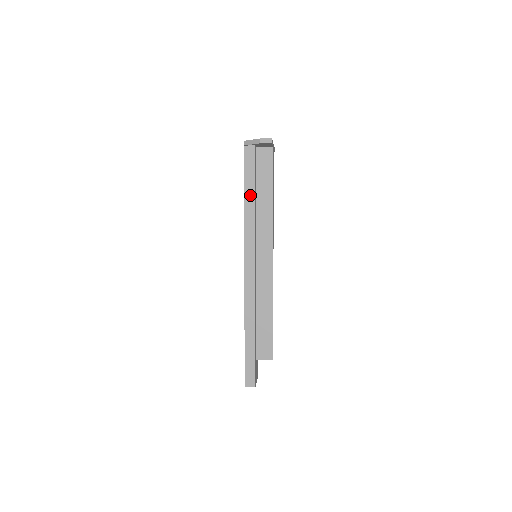
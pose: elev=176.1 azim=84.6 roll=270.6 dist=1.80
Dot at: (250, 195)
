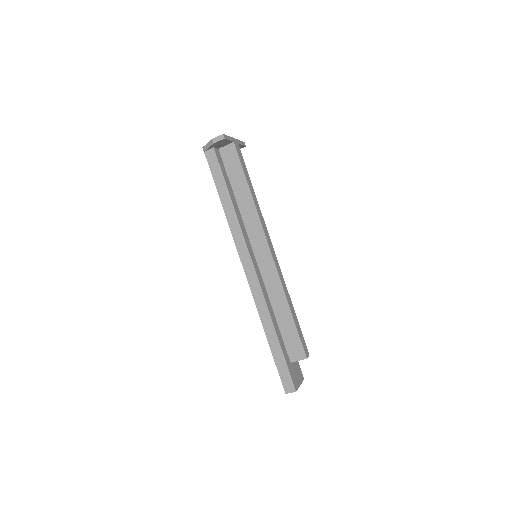
Dot at: (225, 197)
